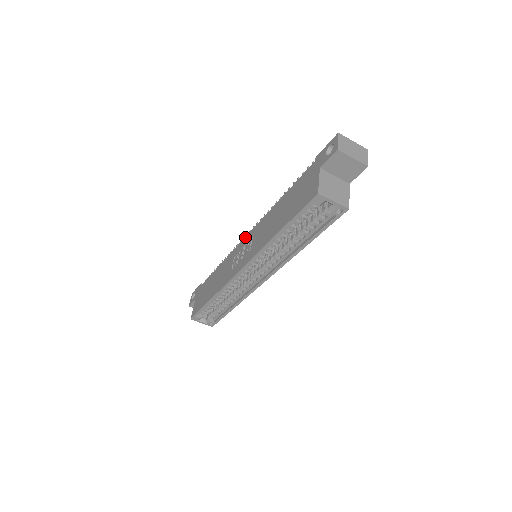
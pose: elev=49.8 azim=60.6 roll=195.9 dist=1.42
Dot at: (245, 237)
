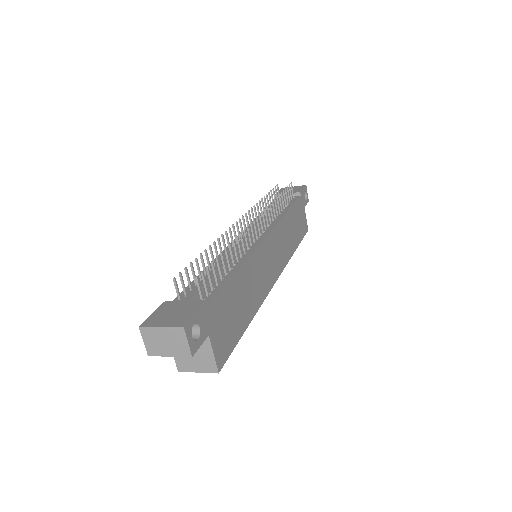
Dot at: occluded
